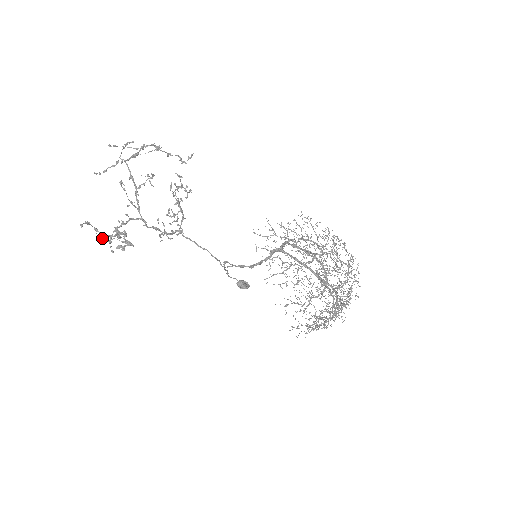
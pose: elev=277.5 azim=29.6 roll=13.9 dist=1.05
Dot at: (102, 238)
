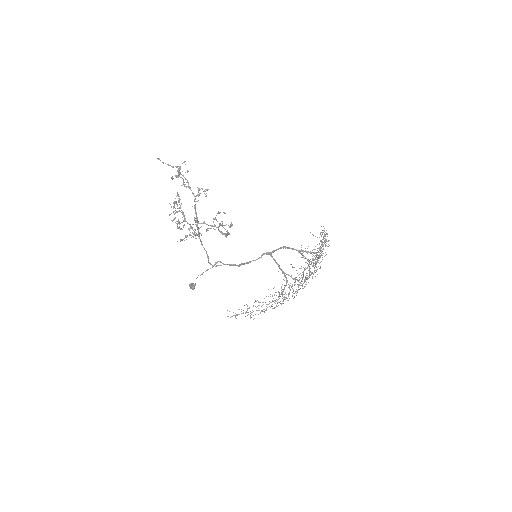
Dot at: (232, 224)
